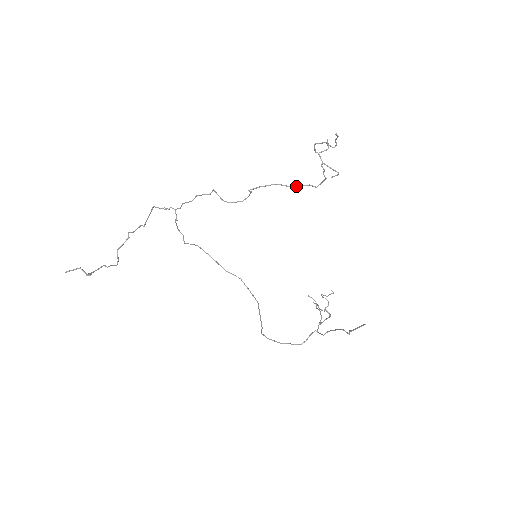
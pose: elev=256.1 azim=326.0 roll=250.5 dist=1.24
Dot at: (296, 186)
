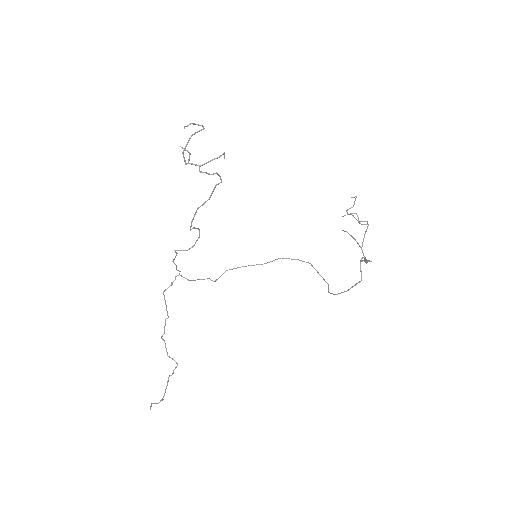
Dot at: occluded
